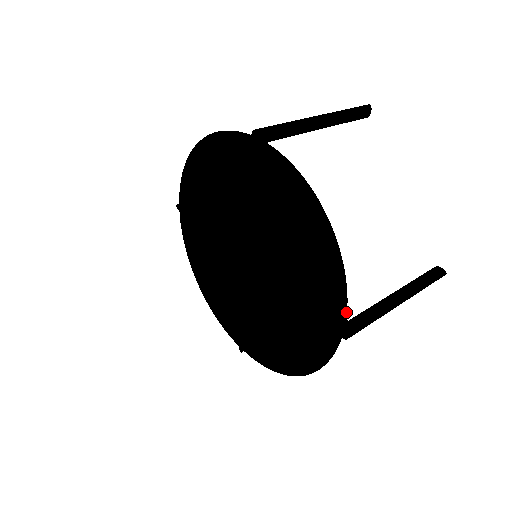
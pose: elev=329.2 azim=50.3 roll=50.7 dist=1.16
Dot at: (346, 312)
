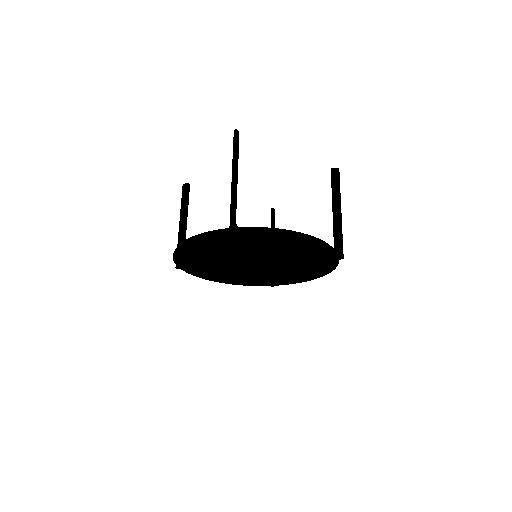
Dot at: (336, 252)
